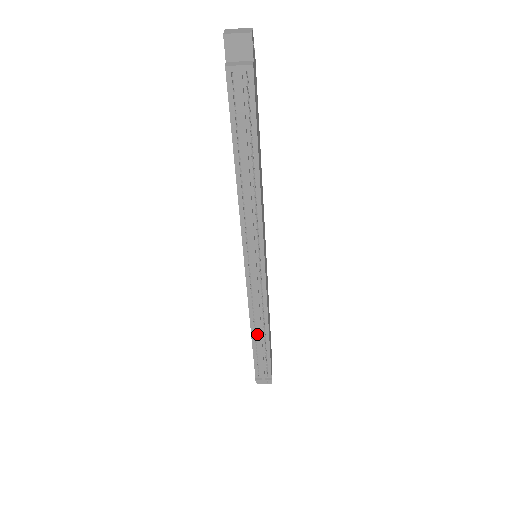
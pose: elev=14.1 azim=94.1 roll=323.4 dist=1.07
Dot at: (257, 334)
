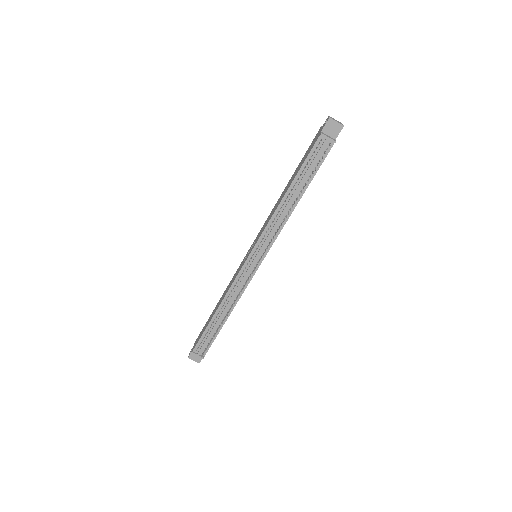
Dot at: (220, 314)
